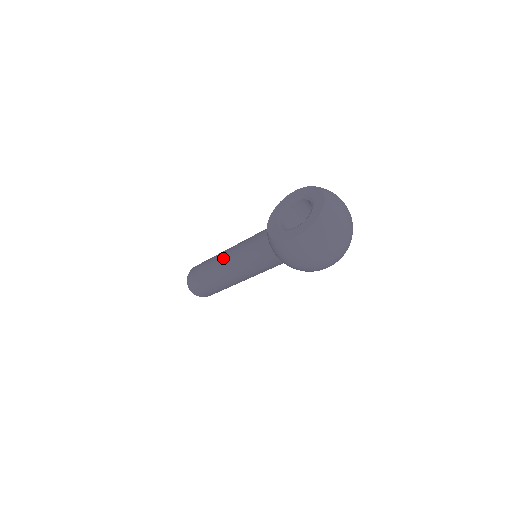
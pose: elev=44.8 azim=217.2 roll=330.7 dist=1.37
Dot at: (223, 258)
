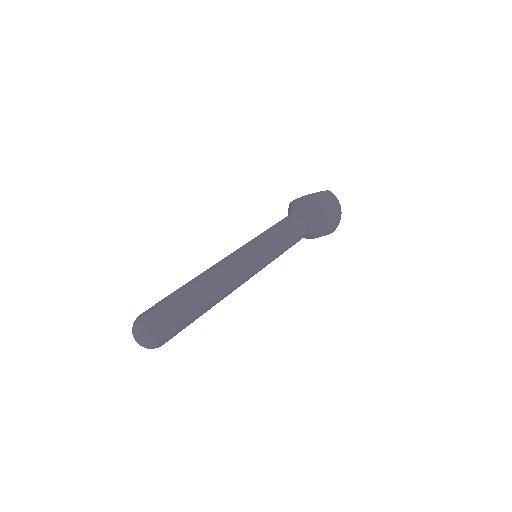
Dot at: (223, 259)
